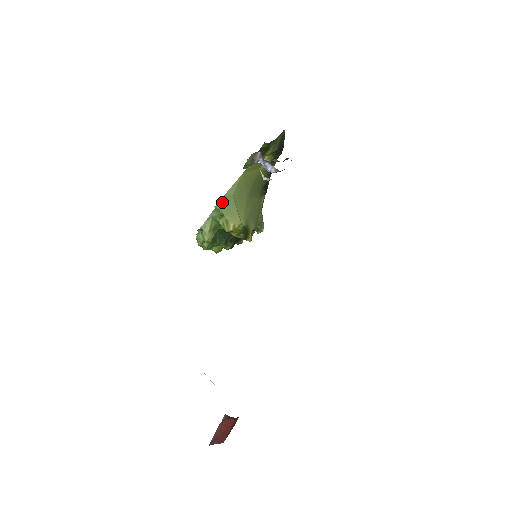
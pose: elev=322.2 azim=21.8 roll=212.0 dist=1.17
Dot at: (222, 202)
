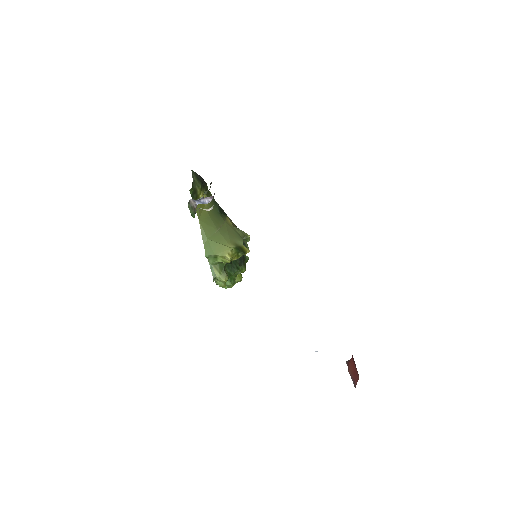
Dot at: (207, 250)
